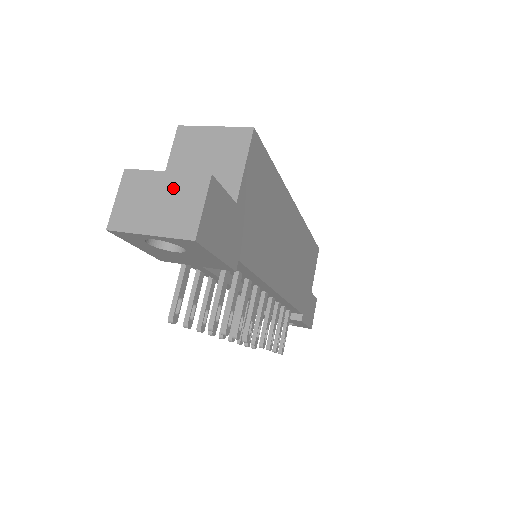
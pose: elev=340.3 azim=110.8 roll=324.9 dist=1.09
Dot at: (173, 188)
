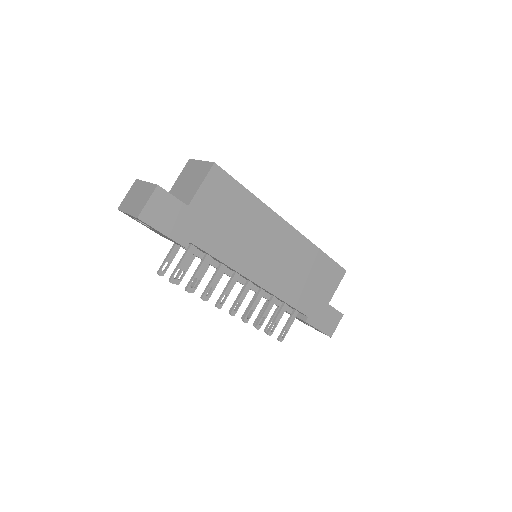
Dot at: (144, 190)
